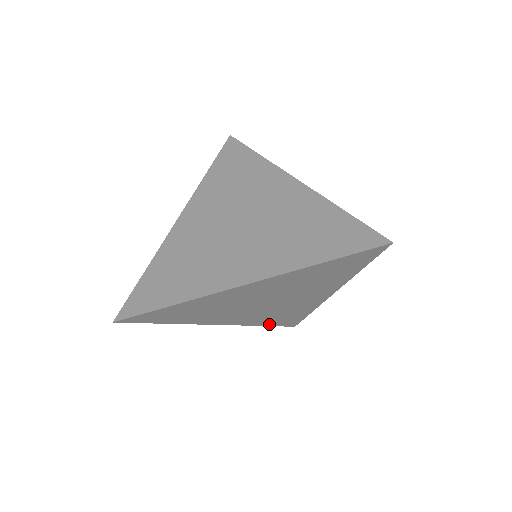
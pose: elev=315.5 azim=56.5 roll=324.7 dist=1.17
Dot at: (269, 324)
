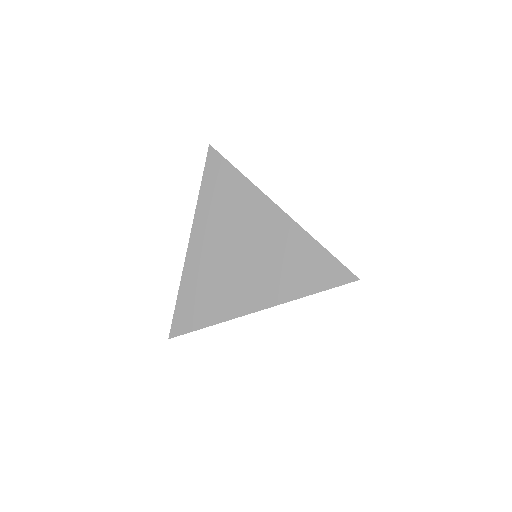
Dot at: occluded
